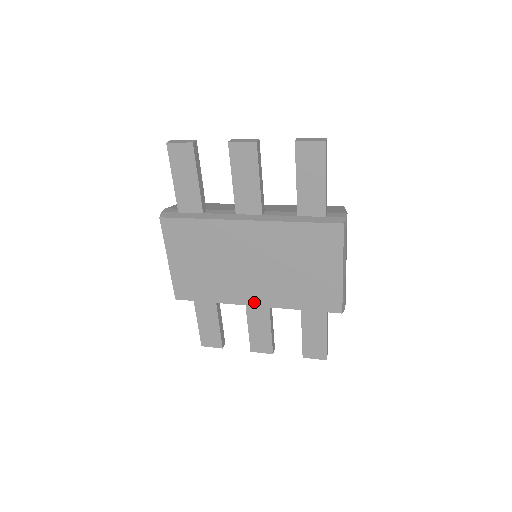
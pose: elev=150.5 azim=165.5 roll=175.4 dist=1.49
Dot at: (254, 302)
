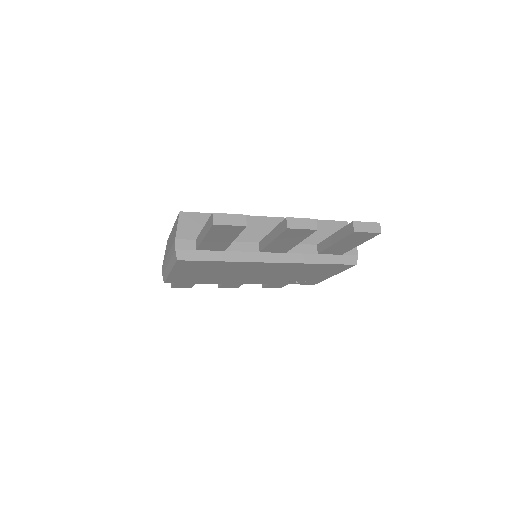
Dot at: (245, 283)
